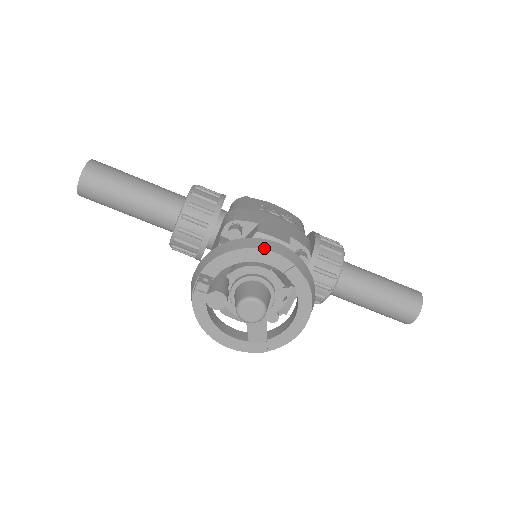
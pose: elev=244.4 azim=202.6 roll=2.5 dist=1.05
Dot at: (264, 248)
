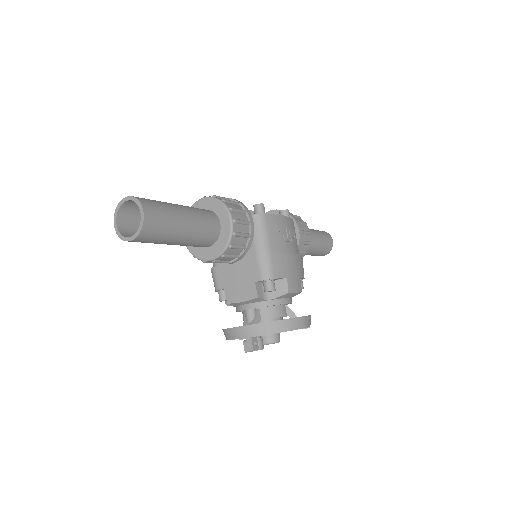
Dot at: (300, 328)
